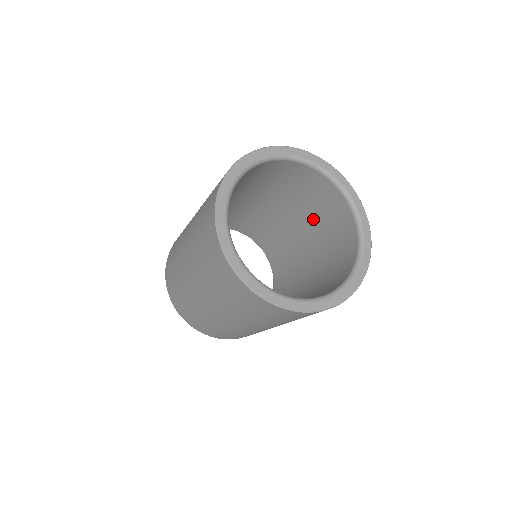
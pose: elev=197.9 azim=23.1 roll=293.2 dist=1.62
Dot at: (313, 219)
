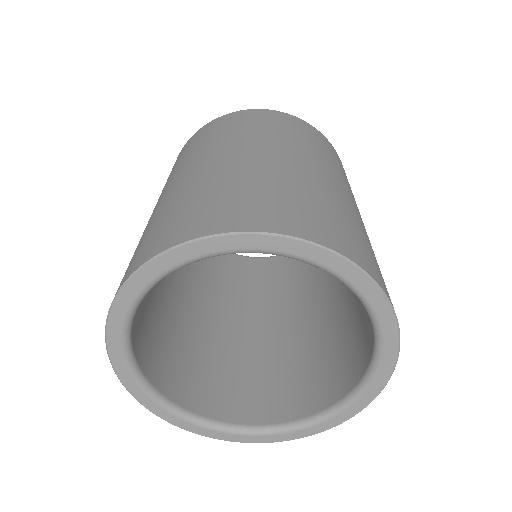
Dot at: occluded
